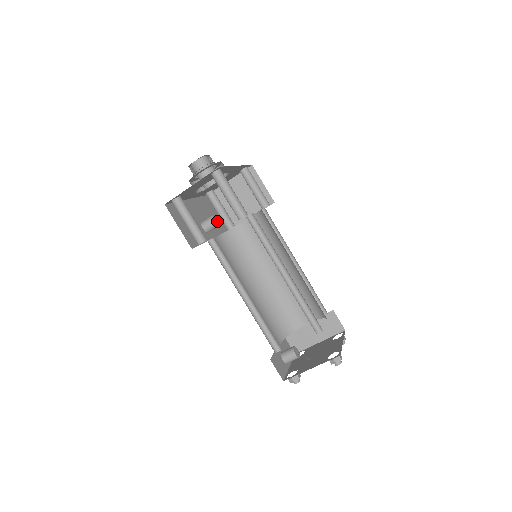
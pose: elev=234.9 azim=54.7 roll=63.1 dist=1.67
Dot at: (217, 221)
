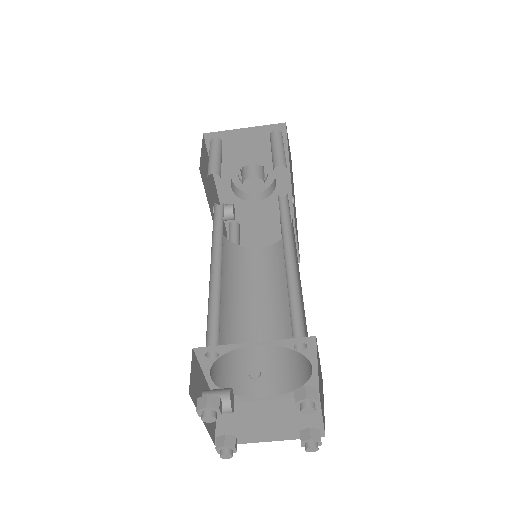
Dot at: (234, 212)
